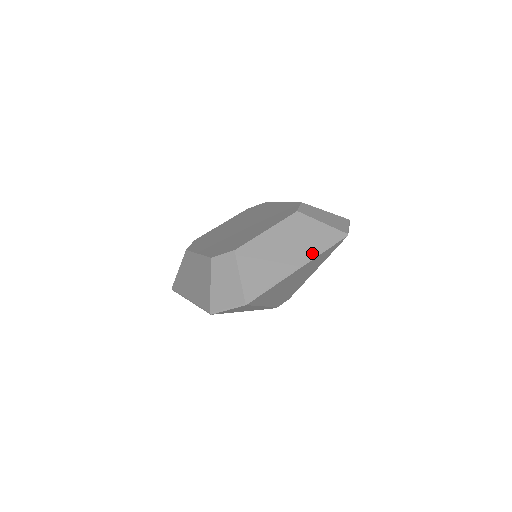
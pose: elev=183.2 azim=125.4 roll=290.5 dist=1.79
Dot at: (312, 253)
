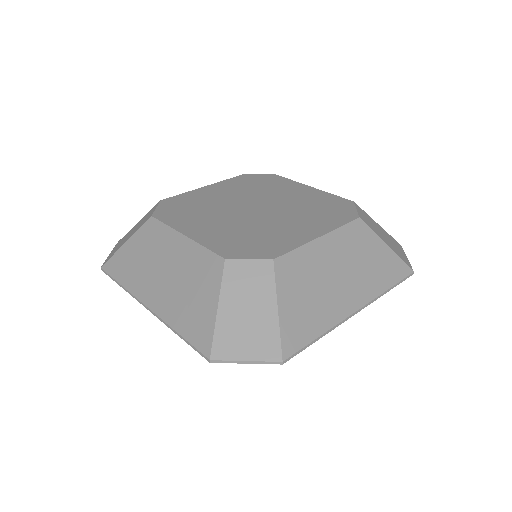
Dot at: (374, 291)
